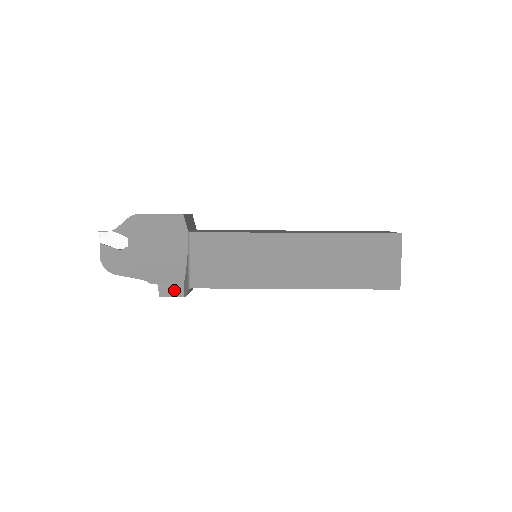
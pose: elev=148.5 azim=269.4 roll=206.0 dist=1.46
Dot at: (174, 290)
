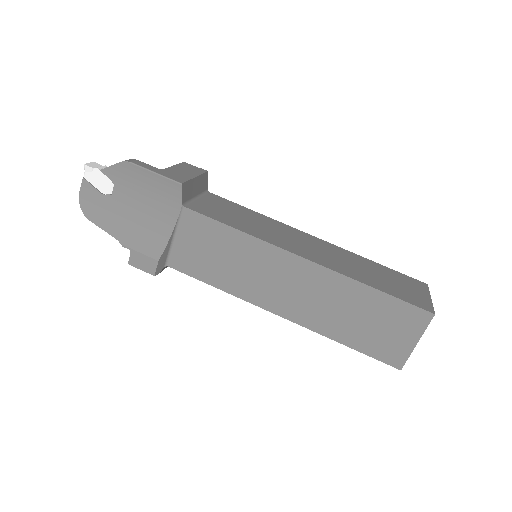
Dot at: (146, 264)
